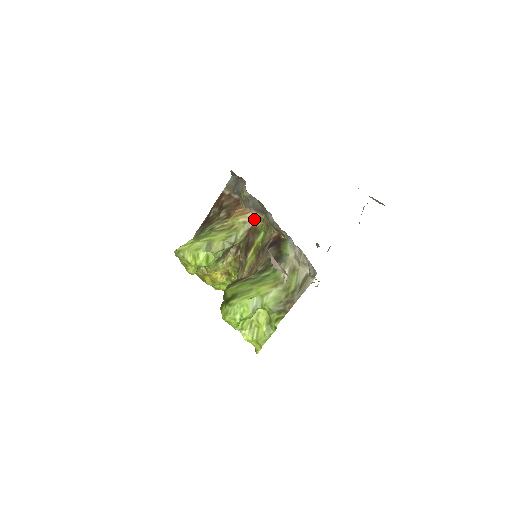
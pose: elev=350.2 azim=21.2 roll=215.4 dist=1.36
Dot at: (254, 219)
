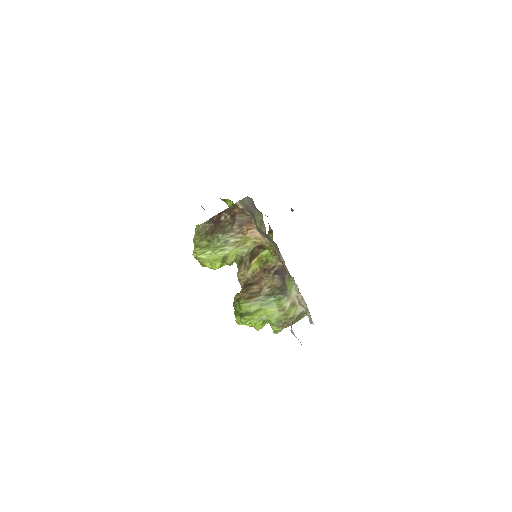
Dot at: (263, 241)
